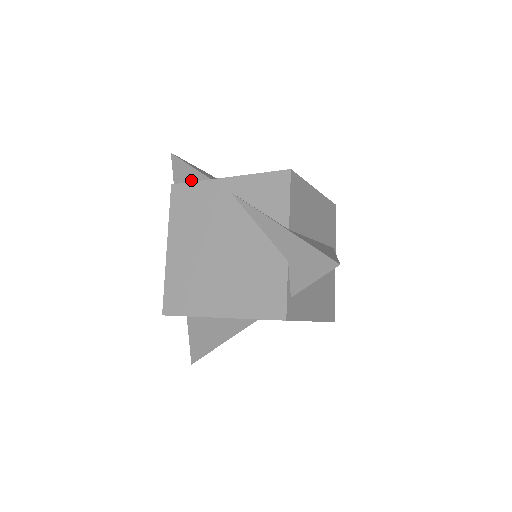
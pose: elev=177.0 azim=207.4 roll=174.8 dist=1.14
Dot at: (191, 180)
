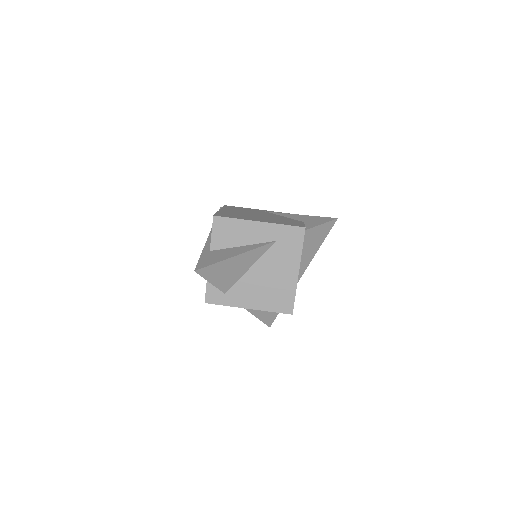
Dot at: occluded
